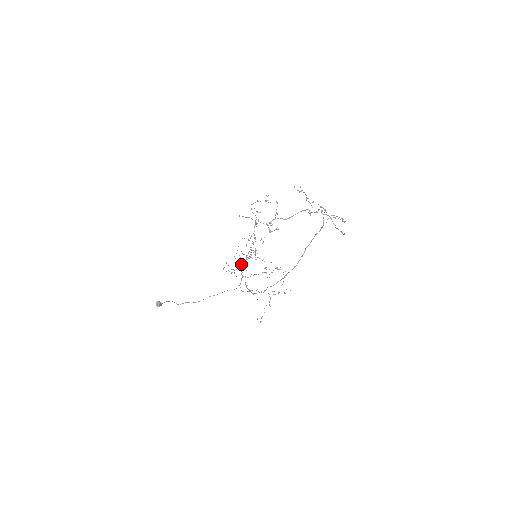
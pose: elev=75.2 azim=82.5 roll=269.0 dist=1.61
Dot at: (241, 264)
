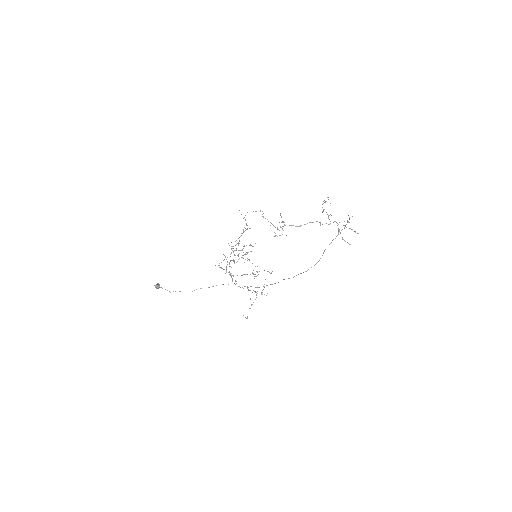
Dot at: occluded
